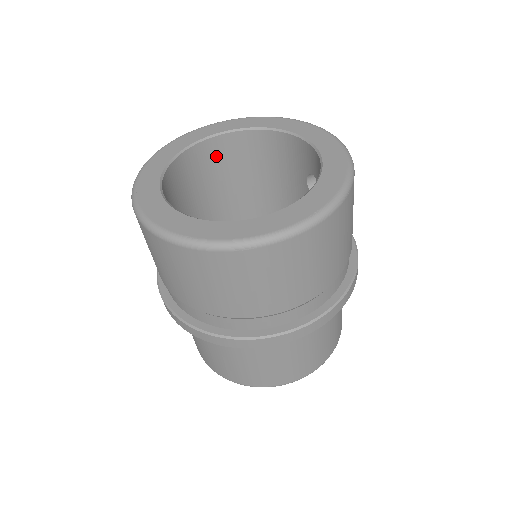
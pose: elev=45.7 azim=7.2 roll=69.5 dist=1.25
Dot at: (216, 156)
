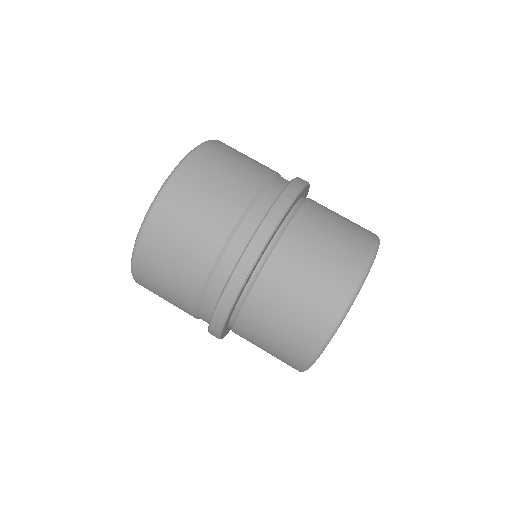
Dot at: occluded
